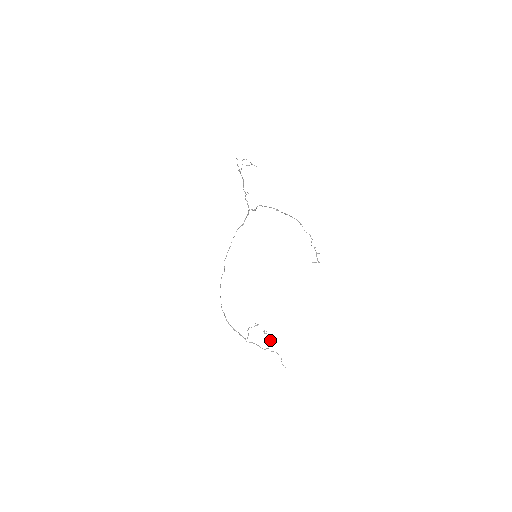
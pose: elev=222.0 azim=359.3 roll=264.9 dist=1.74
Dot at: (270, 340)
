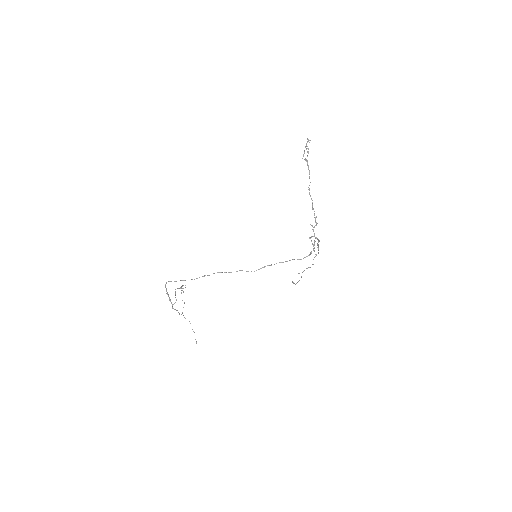
Dot at: occluded
